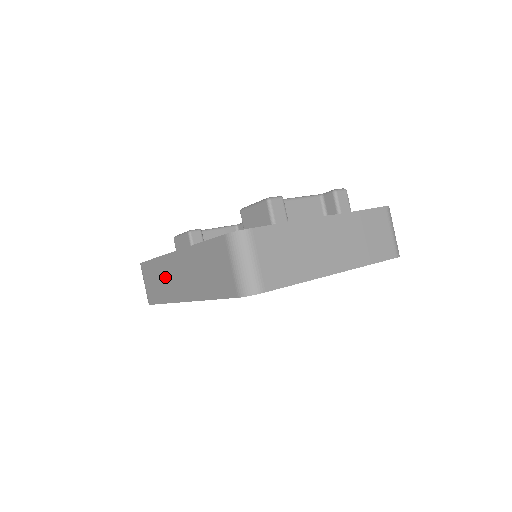
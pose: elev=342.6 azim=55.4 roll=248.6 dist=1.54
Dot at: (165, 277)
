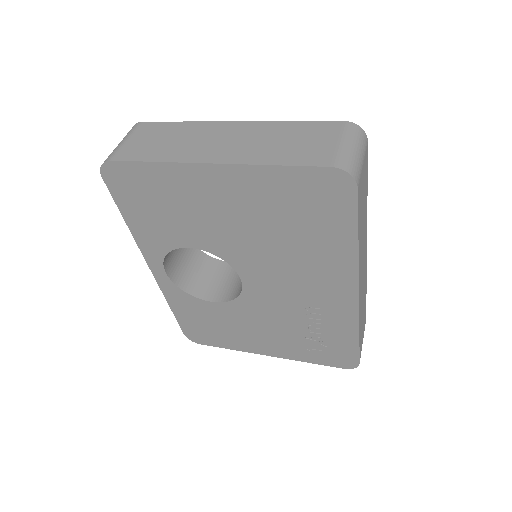
Dot at: occluded
